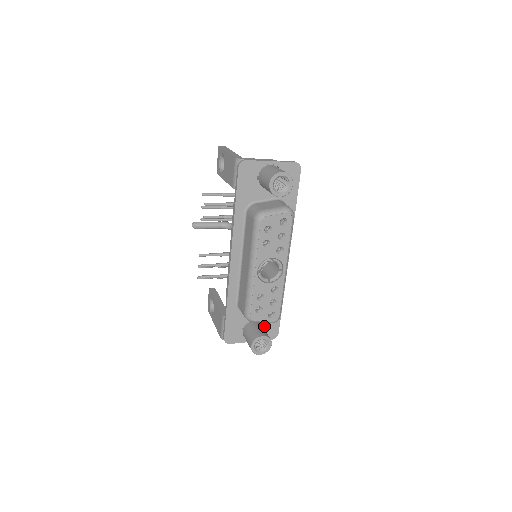
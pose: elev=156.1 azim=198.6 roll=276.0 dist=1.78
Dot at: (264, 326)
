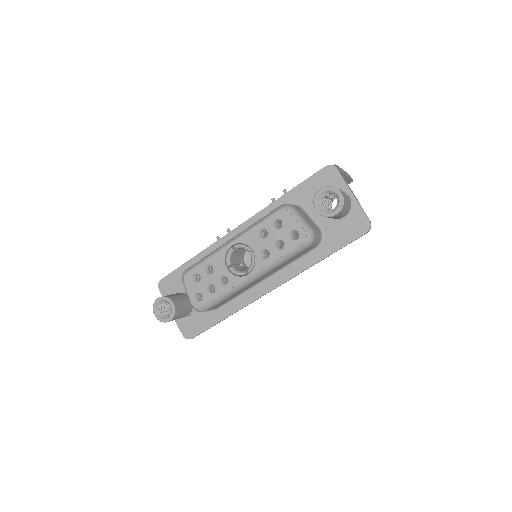
Dot at: (192, 315)
